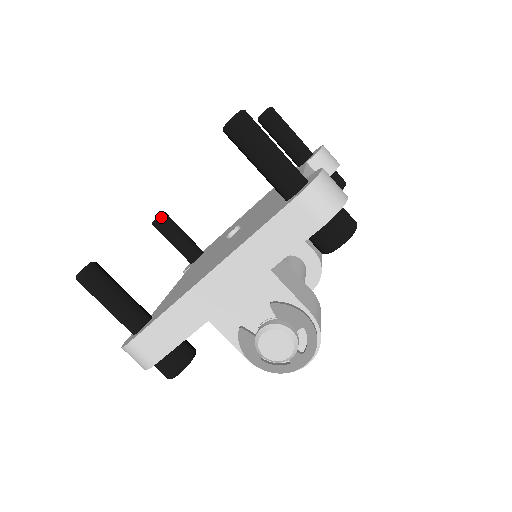
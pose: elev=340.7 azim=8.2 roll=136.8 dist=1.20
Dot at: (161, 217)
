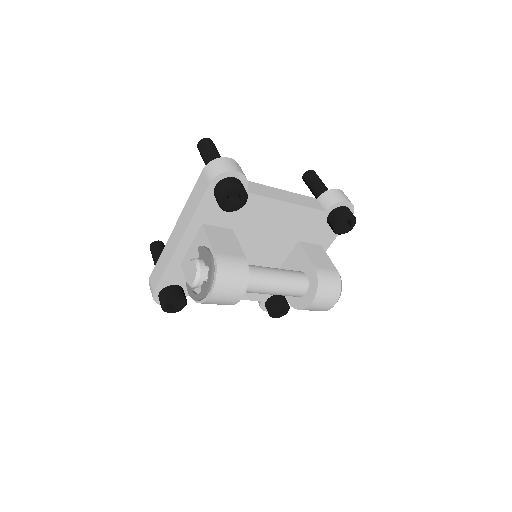
Dot at: occluded
